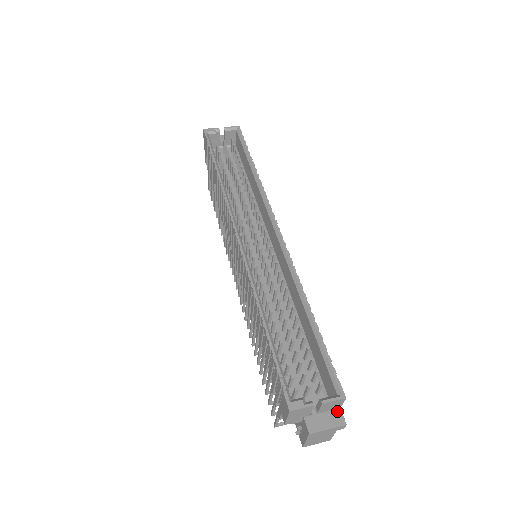
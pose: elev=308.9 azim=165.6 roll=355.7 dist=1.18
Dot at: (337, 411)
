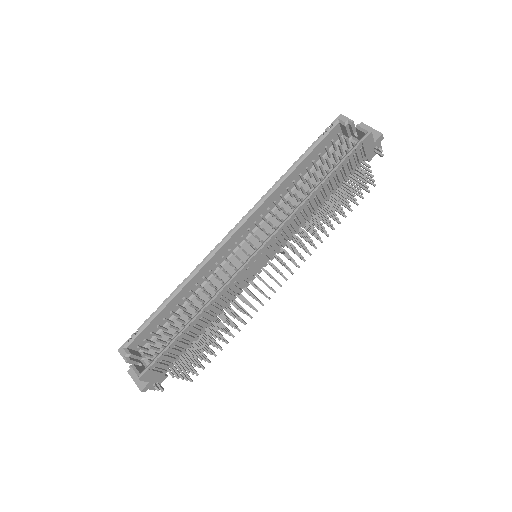
Dot at: (146, 381)
